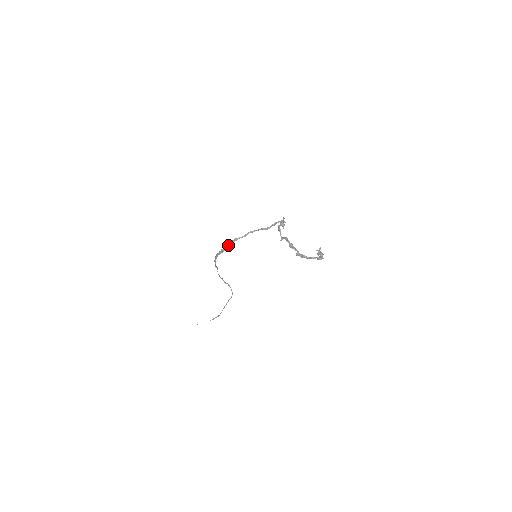
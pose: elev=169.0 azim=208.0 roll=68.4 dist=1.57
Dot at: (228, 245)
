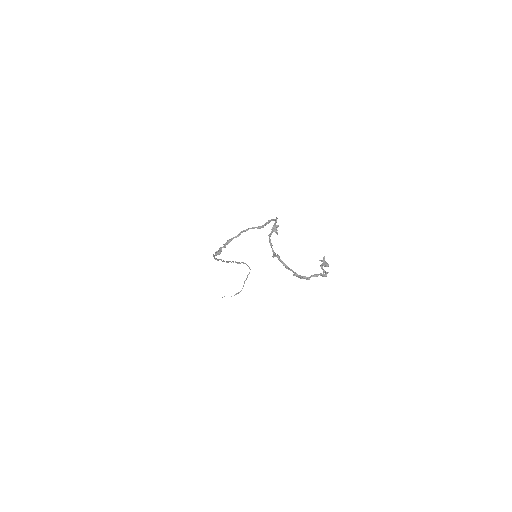
Dot at: (221, 248)
